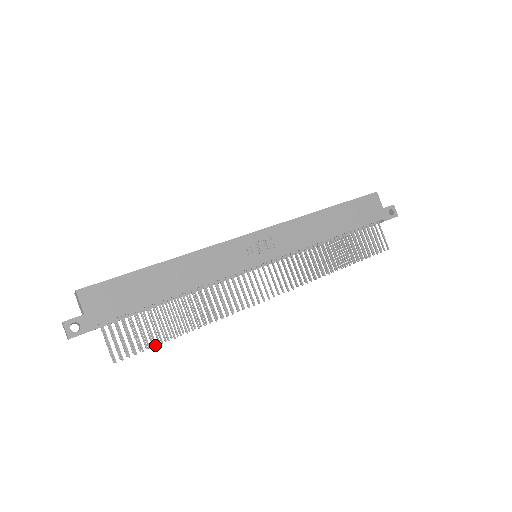
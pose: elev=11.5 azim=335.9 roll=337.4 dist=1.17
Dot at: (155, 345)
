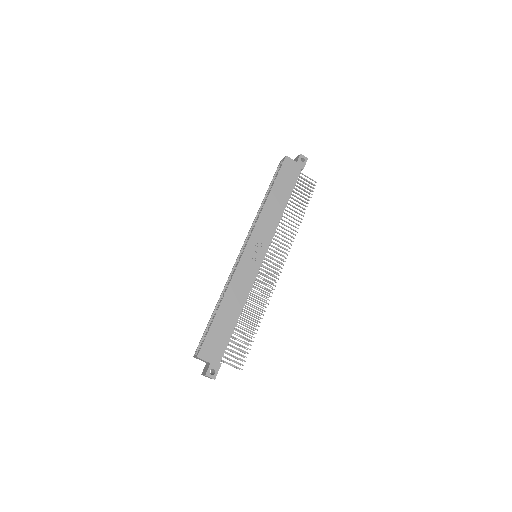
Dot at: occluded
